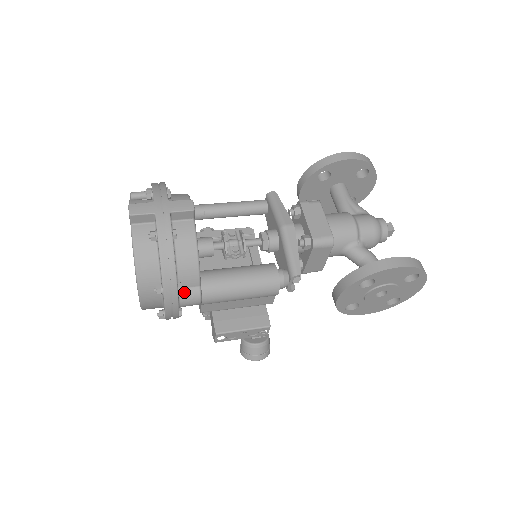
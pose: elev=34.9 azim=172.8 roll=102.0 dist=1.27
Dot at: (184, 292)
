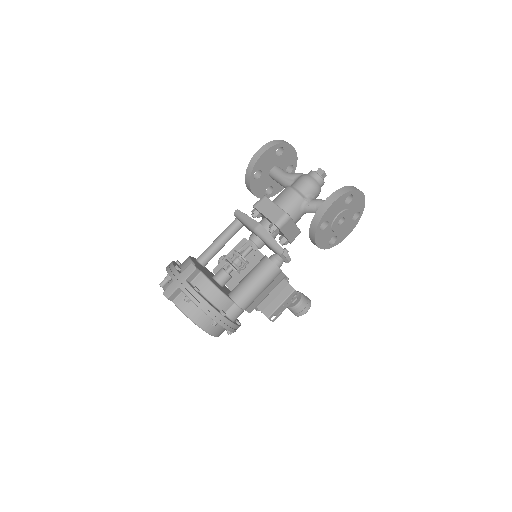
Dot at: (229, 313)
